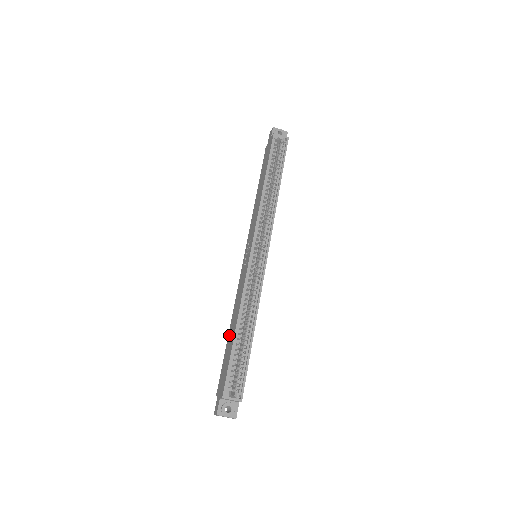
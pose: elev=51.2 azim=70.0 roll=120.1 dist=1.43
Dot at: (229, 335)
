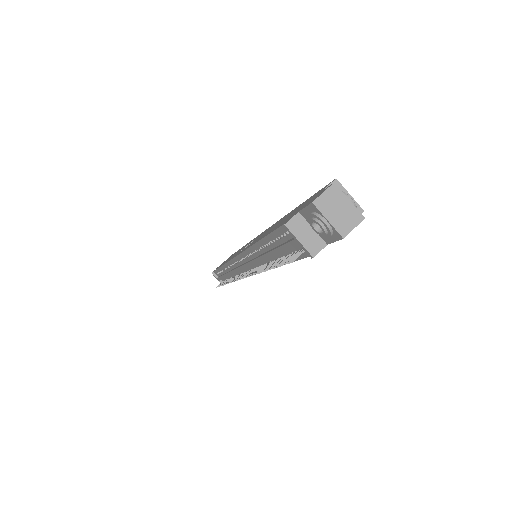
Dot at: occluded
